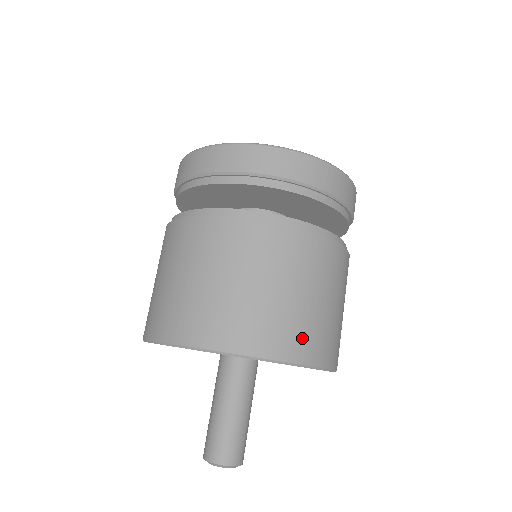
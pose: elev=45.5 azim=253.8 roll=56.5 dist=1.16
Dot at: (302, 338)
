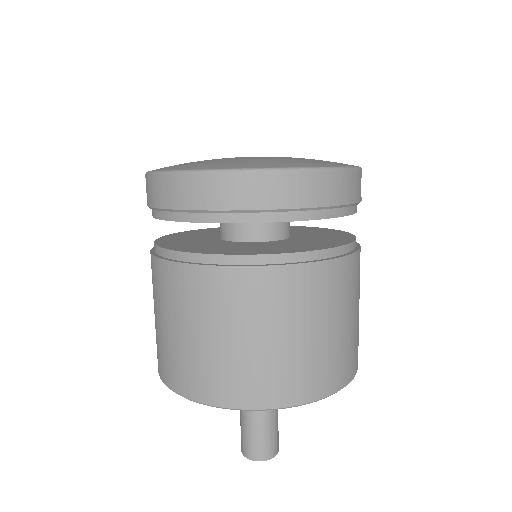
Dot at: (271, 383)
